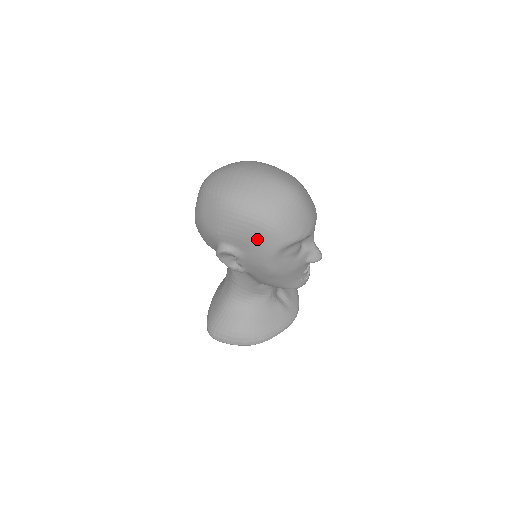
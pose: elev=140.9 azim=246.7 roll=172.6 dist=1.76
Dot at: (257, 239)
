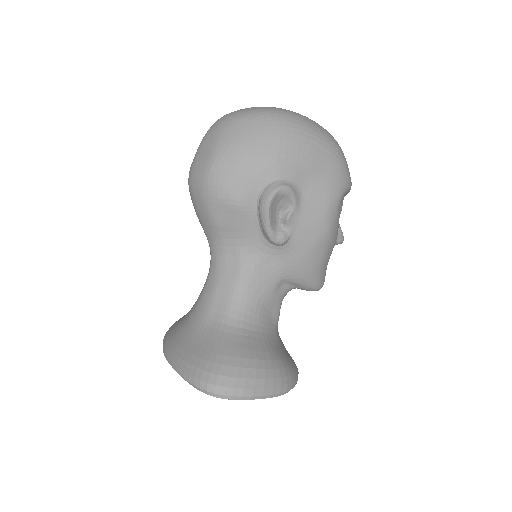
Dot at: (326, 169)
